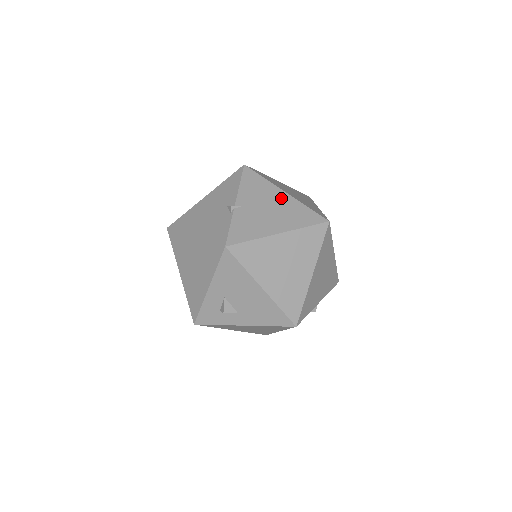
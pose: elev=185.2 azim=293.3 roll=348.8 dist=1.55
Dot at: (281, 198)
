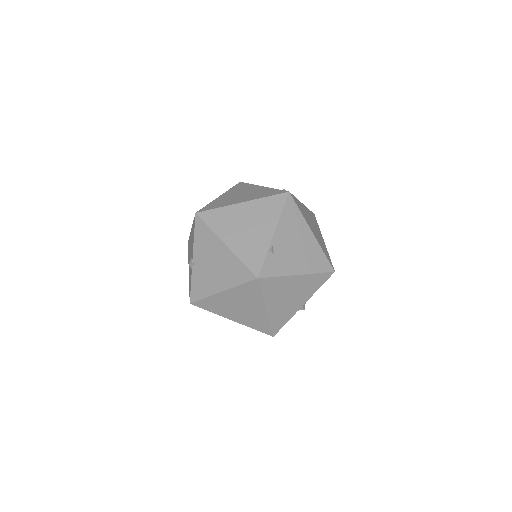
Dot at: (222, 252)
